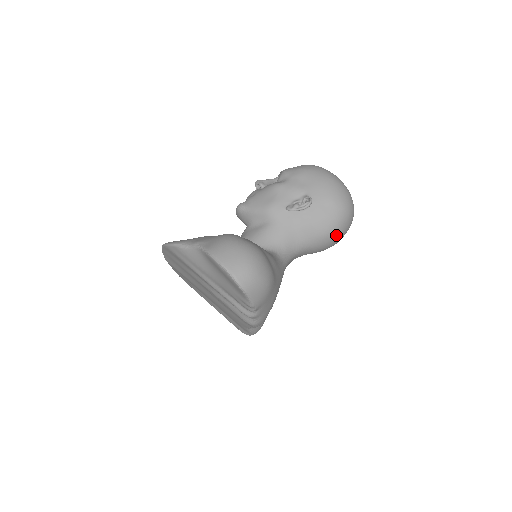
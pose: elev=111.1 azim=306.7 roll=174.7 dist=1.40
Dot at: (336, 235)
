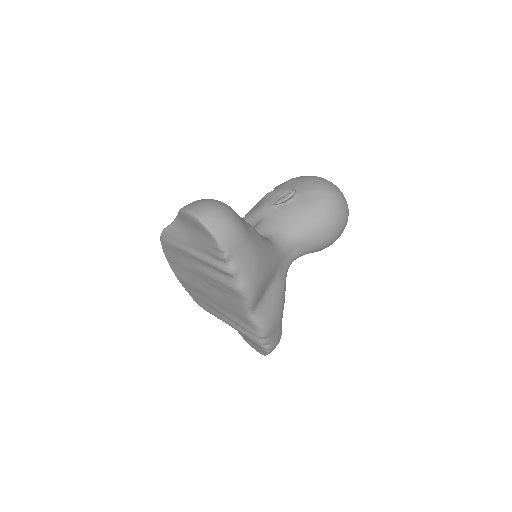
Dot at: (328, 219)
